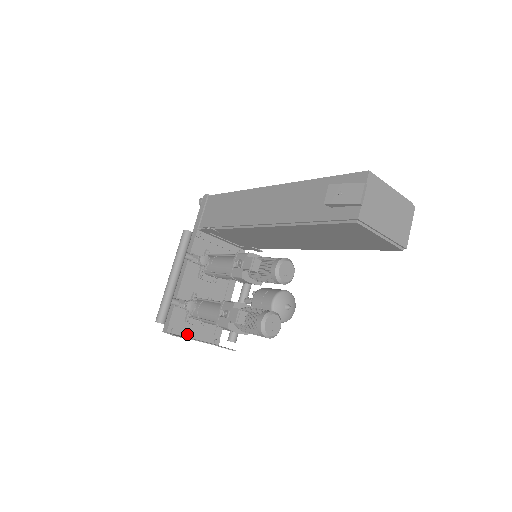
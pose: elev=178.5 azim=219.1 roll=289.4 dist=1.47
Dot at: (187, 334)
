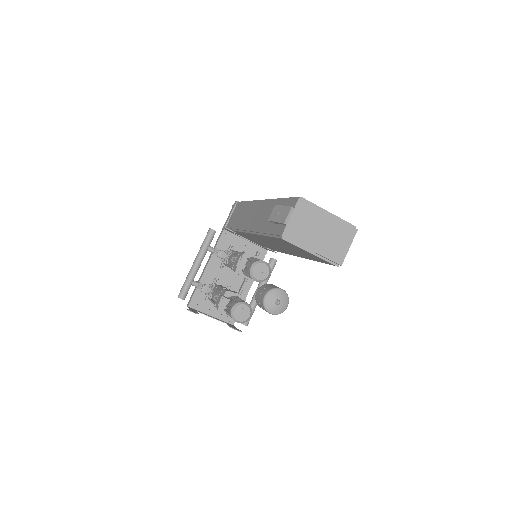
Dot at: (206, 311)
